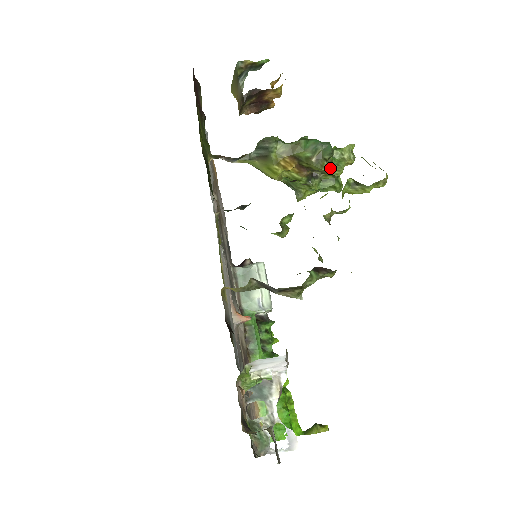
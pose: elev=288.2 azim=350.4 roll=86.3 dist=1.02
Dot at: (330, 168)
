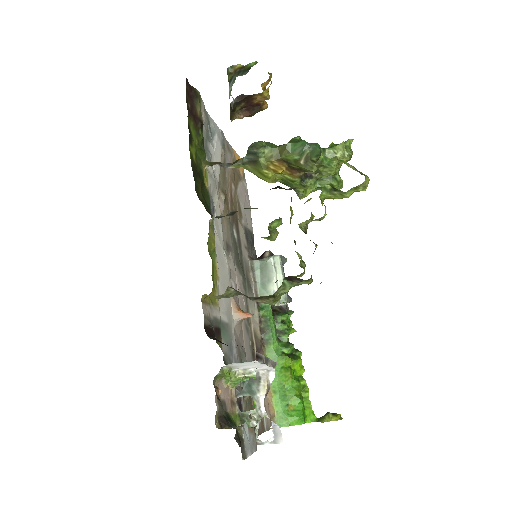
Dot at: (322, 168)
